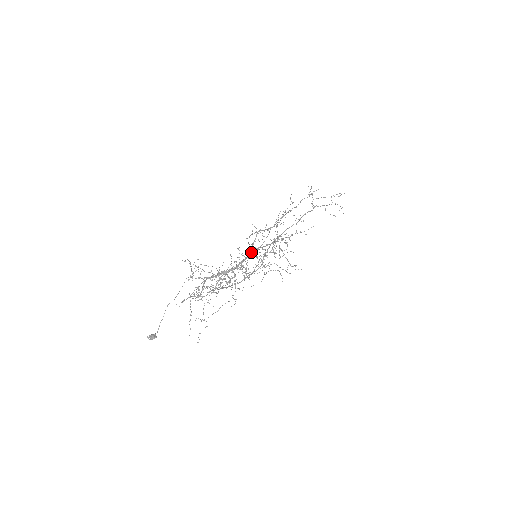
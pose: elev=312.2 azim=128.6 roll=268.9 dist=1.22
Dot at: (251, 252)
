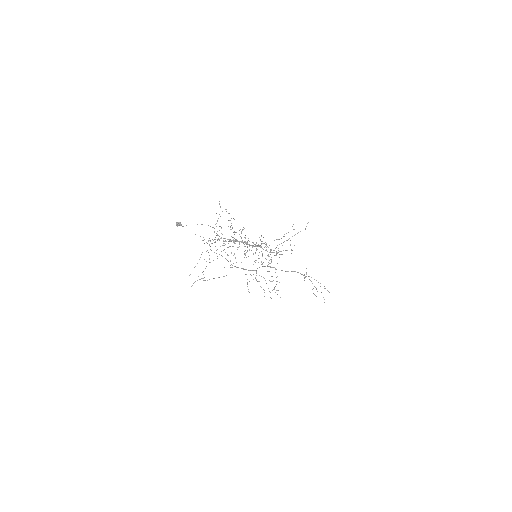
Dot at: (255, 245)
